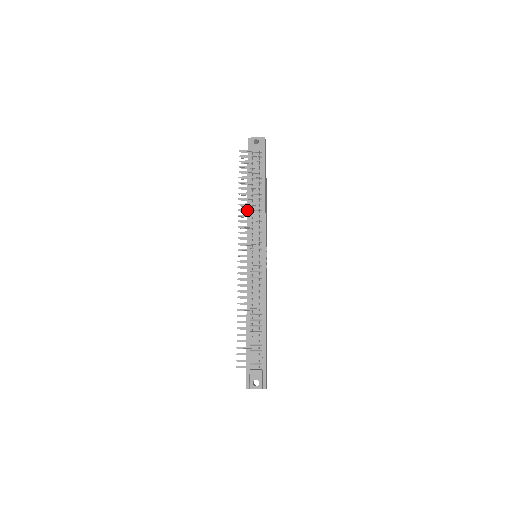
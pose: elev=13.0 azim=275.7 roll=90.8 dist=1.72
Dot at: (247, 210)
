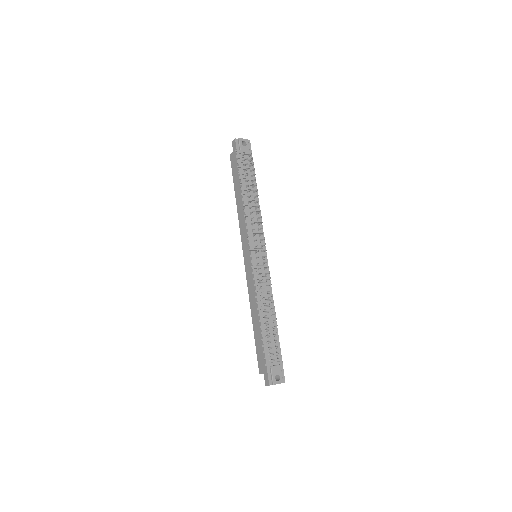
Dot at: (251, 211)
